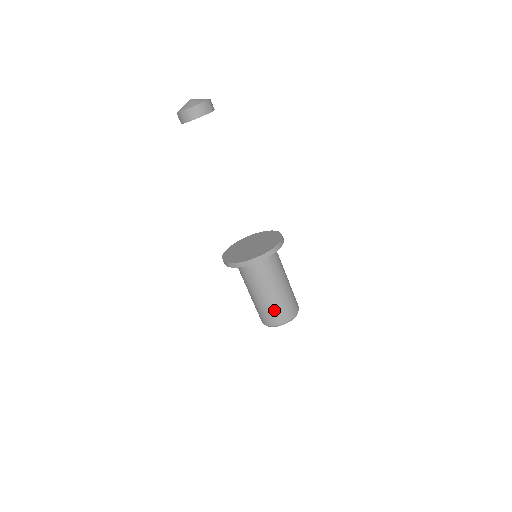
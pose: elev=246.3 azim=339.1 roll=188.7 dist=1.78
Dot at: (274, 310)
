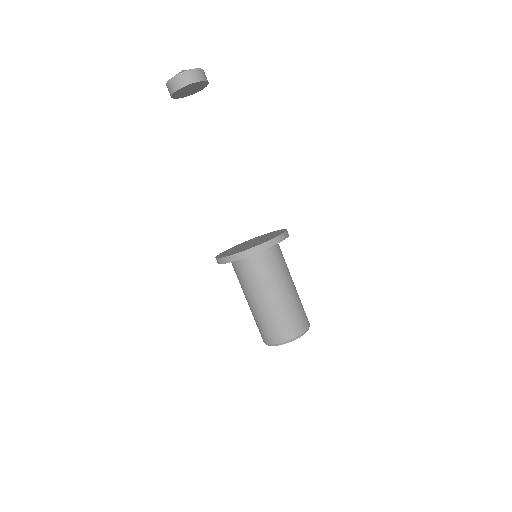
Dot at: (297, 312)
